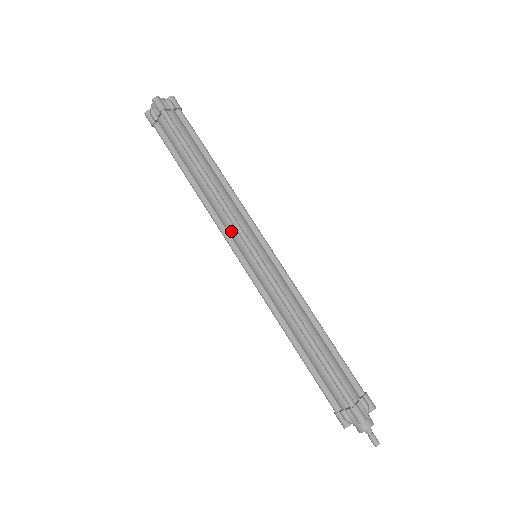
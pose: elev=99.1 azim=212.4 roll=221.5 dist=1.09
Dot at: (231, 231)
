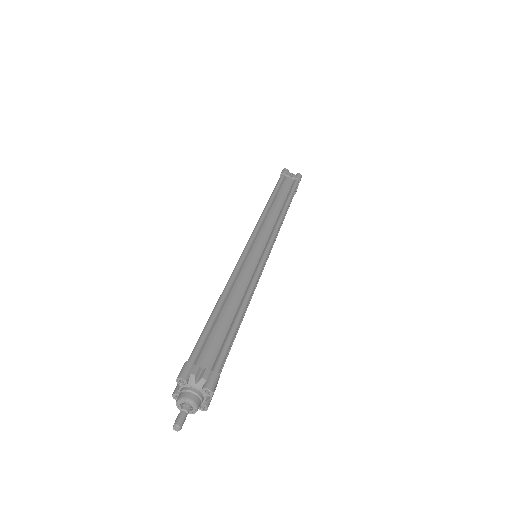
Dot at: occluded
